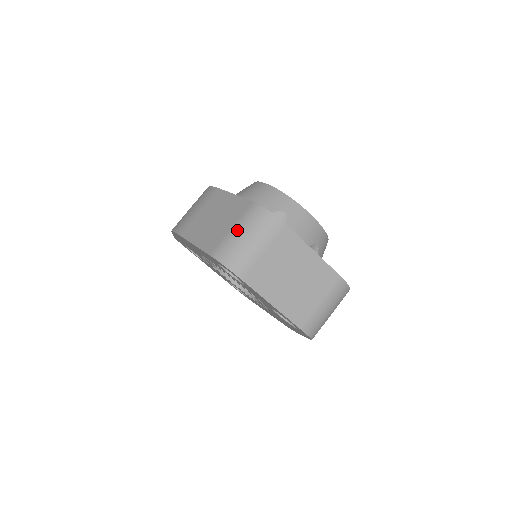
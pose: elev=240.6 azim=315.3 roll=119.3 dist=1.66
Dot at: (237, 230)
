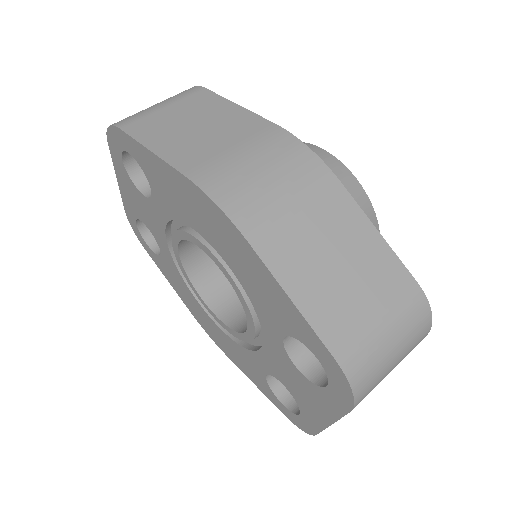
Dot at: (389, 331)
